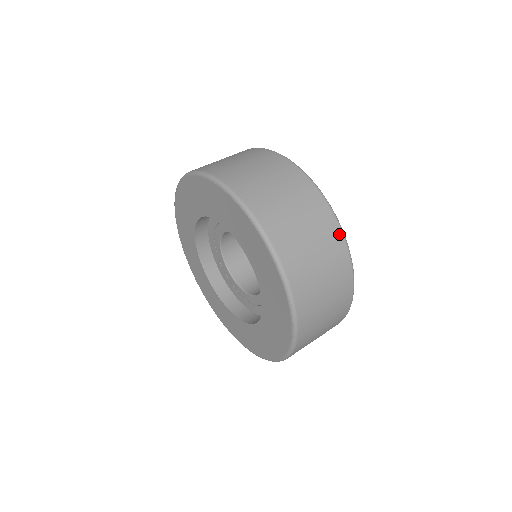
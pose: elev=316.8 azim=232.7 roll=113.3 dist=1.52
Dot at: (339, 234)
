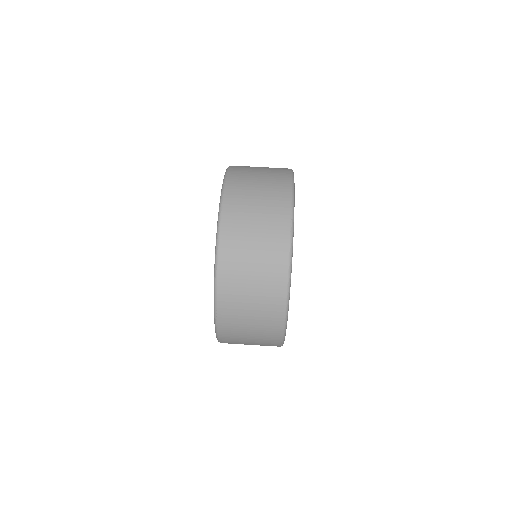
Dot at: (280, 320)
